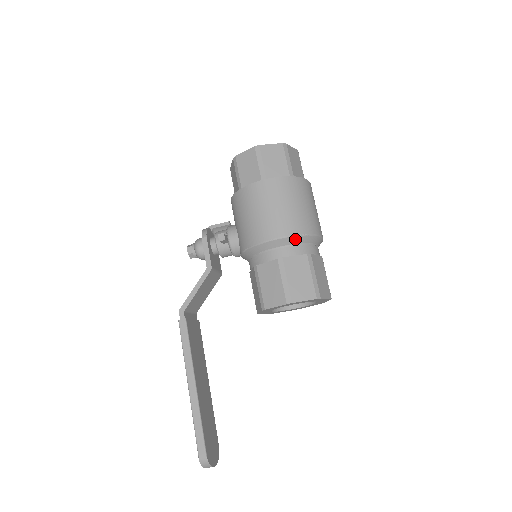
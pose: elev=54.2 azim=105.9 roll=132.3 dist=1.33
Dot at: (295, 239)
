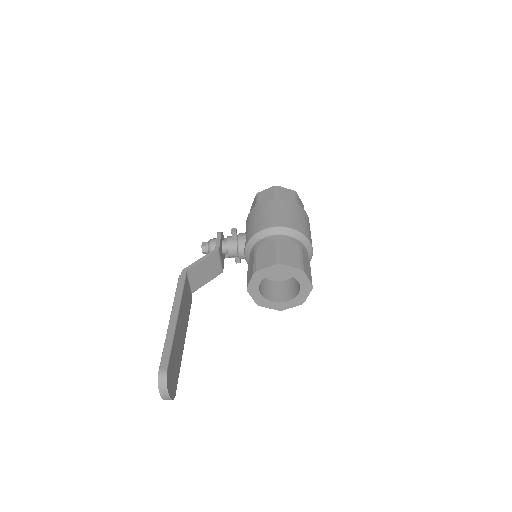
Dot at: (292, 232)
